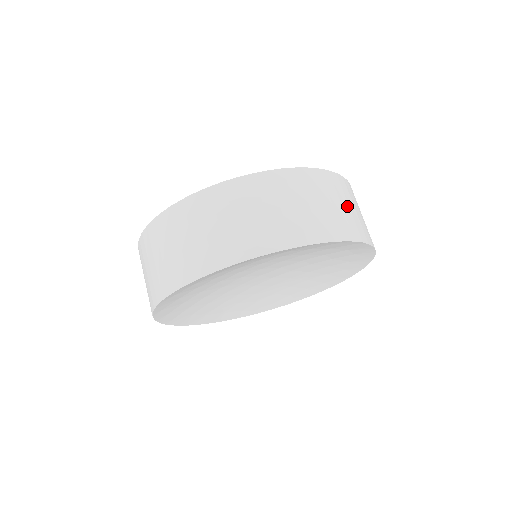
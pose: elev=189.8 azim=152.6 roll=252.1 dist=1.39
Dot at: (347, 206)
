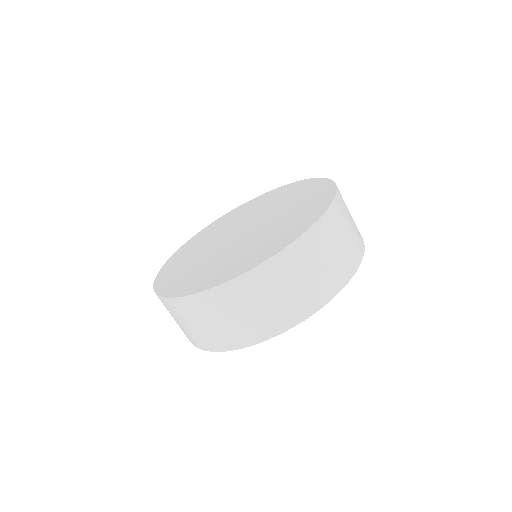
Dot at: (332, 253)
